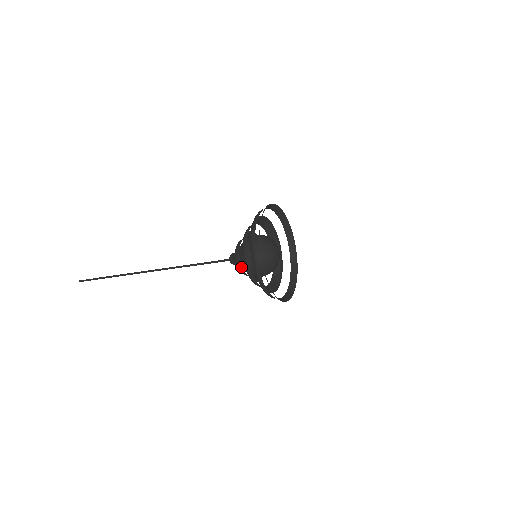
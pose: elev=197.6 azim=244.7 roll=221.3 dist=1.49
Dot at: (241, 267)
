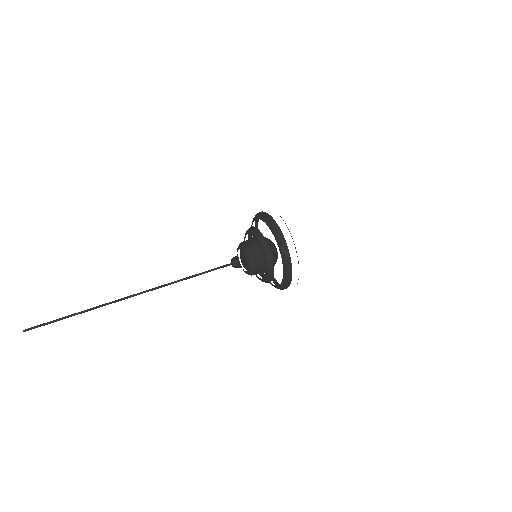
Dot at: occluded
